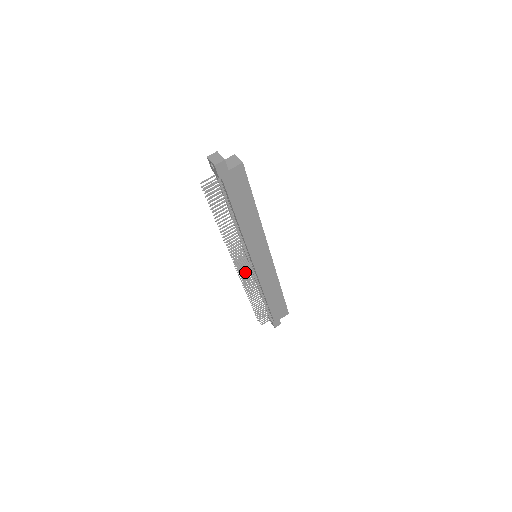
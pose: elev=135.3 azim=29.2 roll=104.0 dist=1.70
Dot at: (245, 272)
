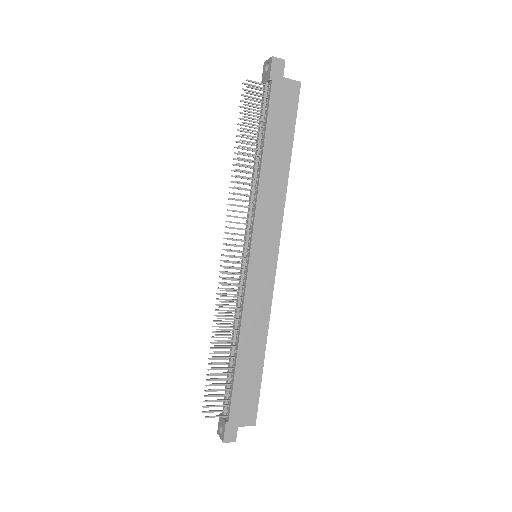
Dot at: occluded
